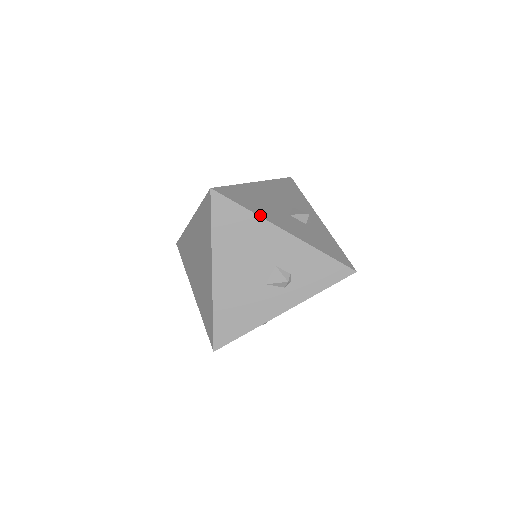
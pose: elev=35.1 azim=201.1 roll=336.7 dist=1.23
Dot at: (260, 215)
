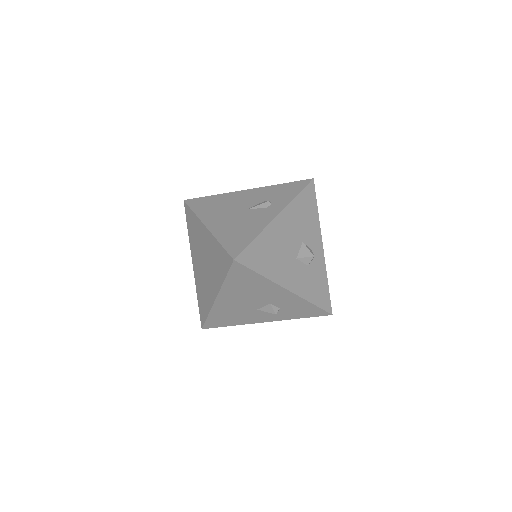
Dot at: (271, 278)
